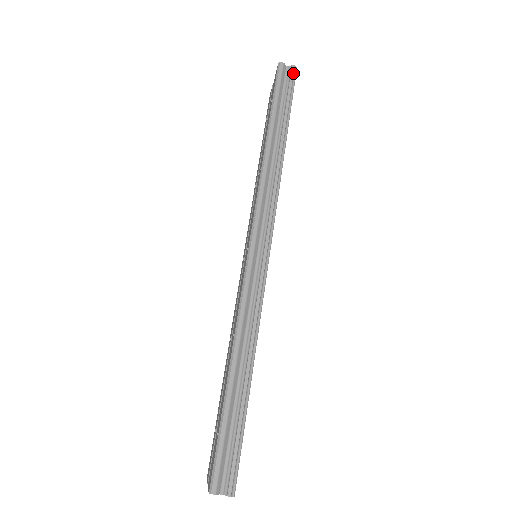
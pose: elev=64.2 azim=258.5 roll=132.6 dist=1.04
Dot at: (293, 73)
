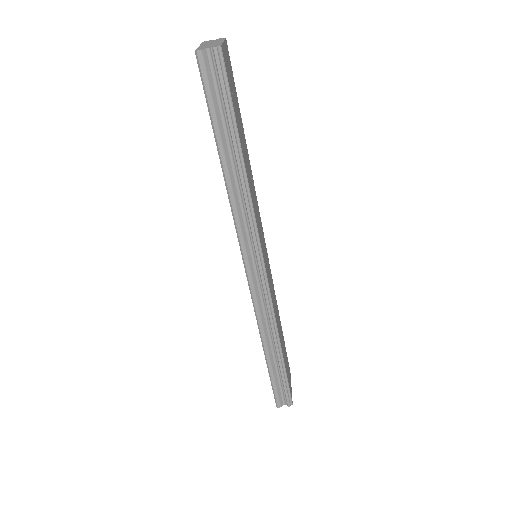
Dot at: (219, 61)
